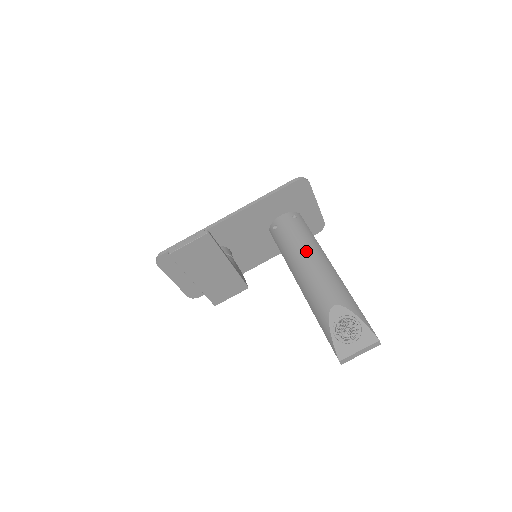
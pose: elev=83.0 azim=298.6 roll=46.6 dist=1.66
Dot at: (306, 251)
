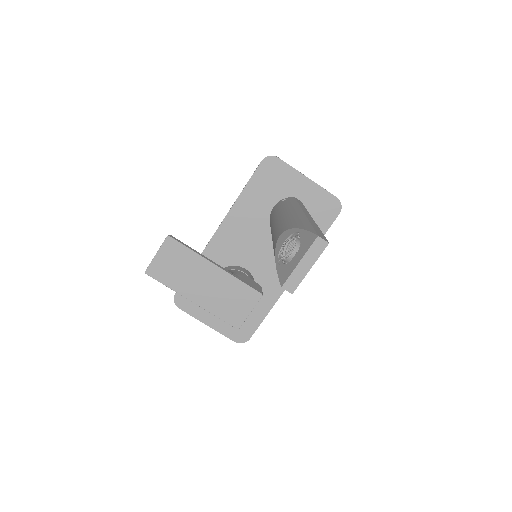
Dot at: (278, 214)
